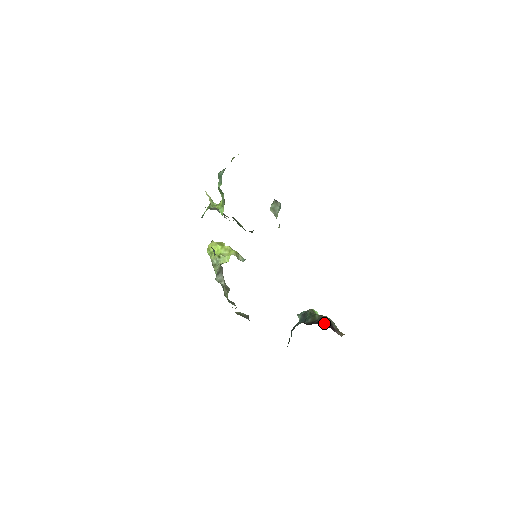
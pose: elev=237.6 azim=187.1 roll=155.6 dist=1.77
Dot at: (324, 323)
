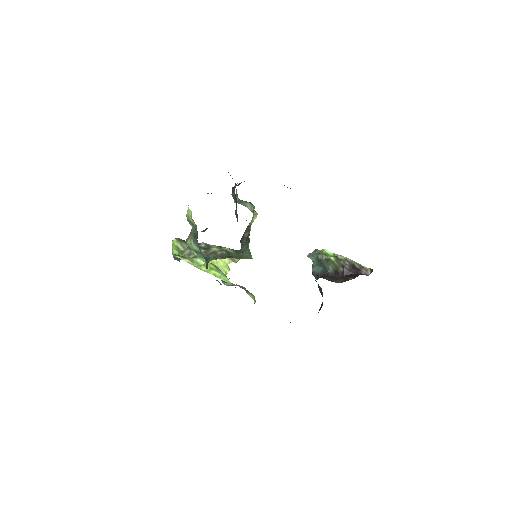
Dot at: (350, 272)
